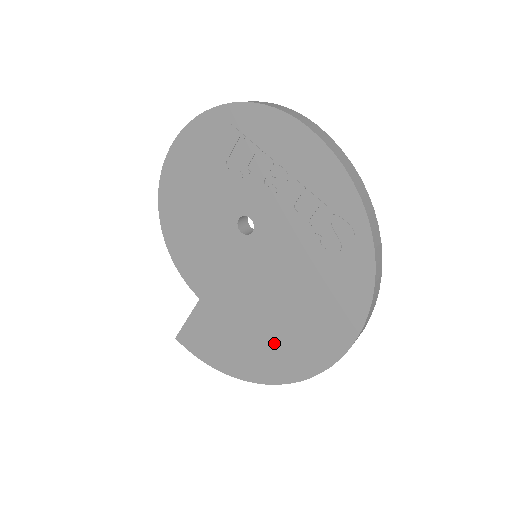
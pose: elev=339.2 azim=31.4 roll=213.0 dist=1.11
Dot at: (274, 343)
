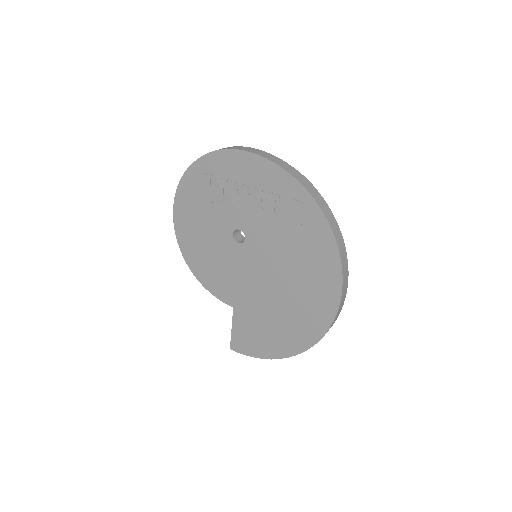
Dot at: (294, 315)
